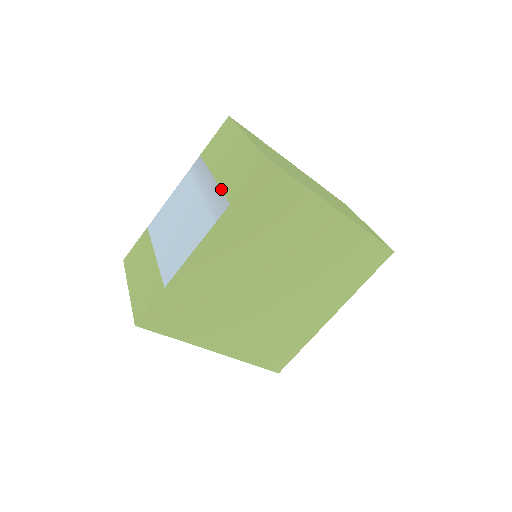
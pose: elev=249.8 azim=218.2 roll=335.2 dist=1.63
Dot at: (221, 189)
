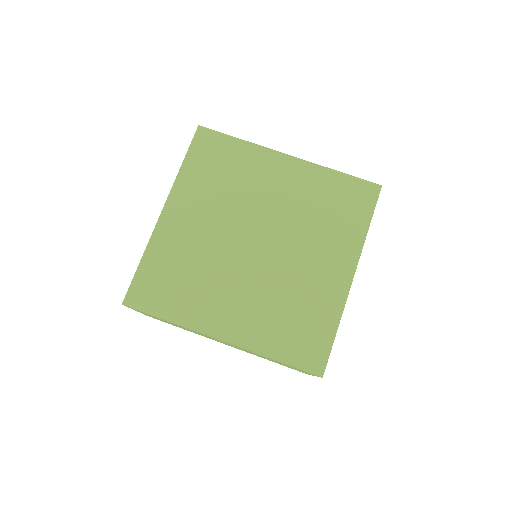
Dot at: occluded
